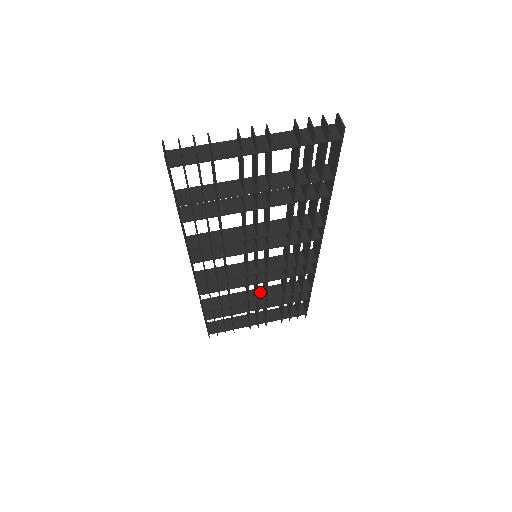
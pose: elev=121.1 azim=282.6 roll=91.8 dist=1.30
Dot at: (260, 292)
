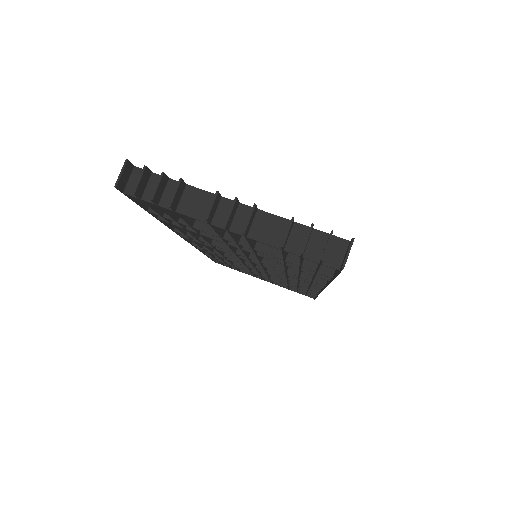
Dot at: occluded
